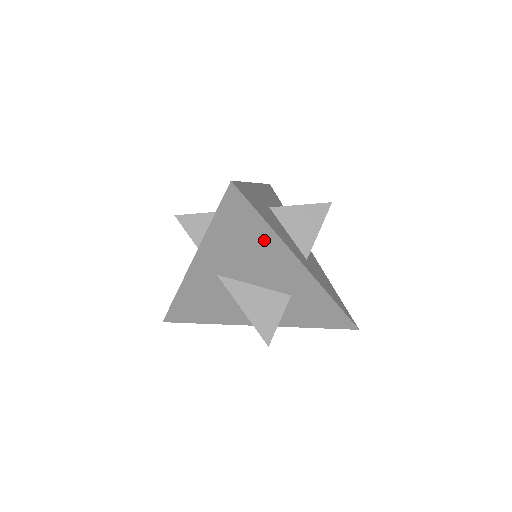
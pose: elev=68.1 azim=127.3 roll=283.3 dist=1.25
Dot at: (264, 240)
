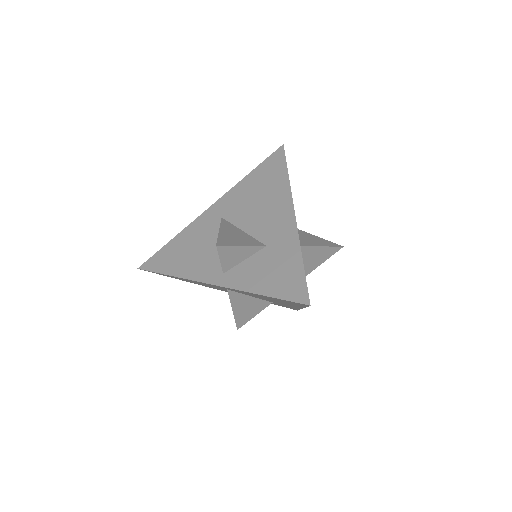
Dot at: (291, 304)
